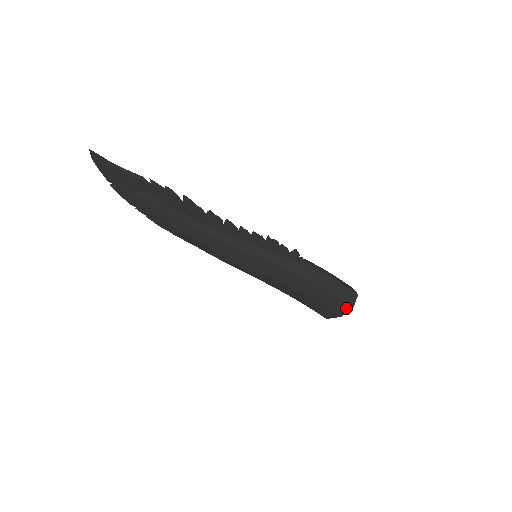
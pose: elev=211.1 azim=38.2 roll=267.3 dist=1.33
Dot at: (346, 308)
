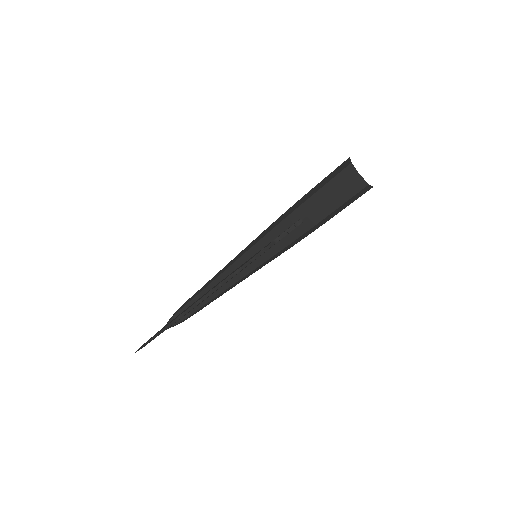
Dot at: (364, 190)
